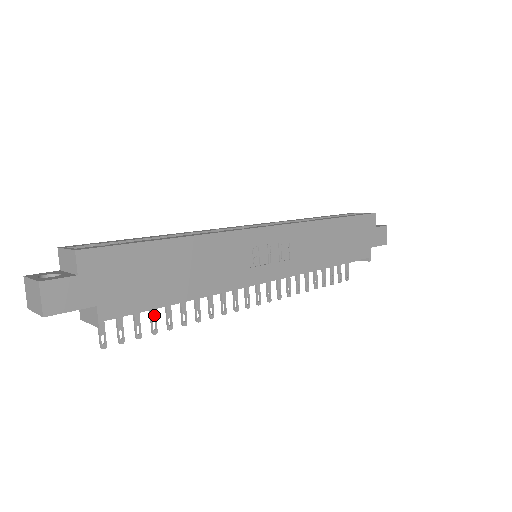
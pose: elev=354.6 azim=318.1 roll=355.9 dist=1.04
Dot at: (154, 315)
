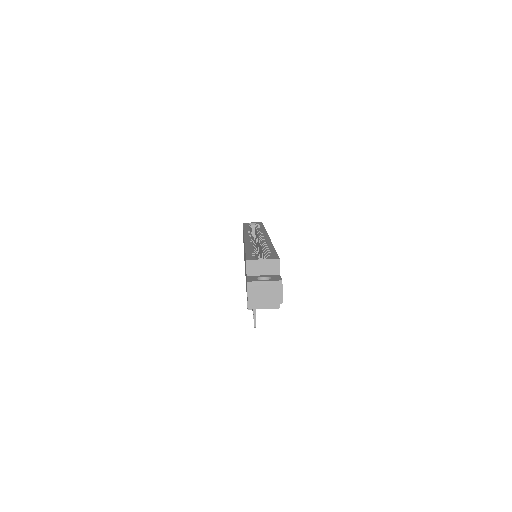
Dot at: occluded
